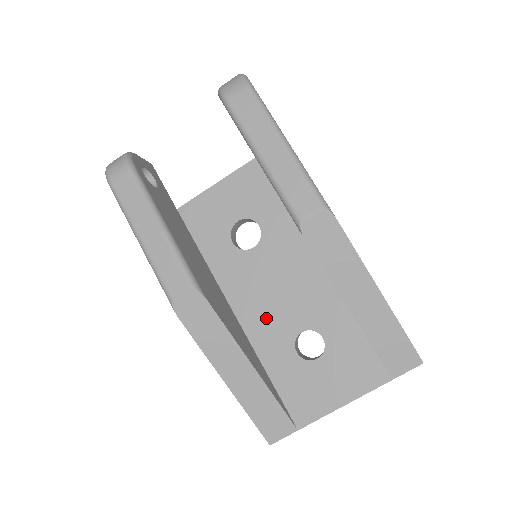
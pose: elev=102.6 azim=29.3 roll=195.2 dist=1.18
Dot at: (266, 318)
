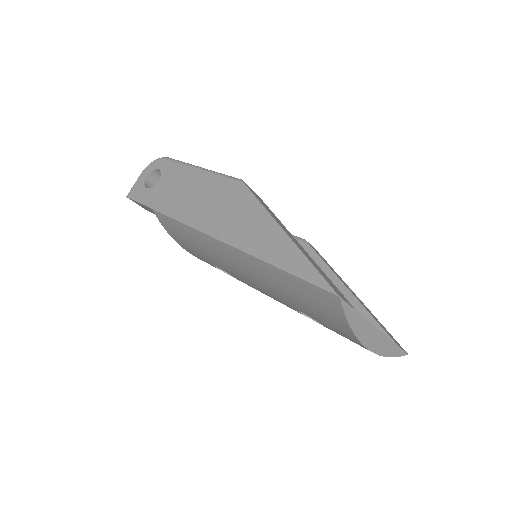
Dot at: occluded
